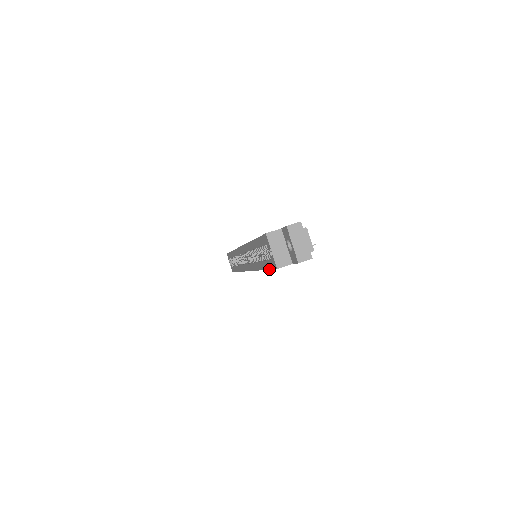
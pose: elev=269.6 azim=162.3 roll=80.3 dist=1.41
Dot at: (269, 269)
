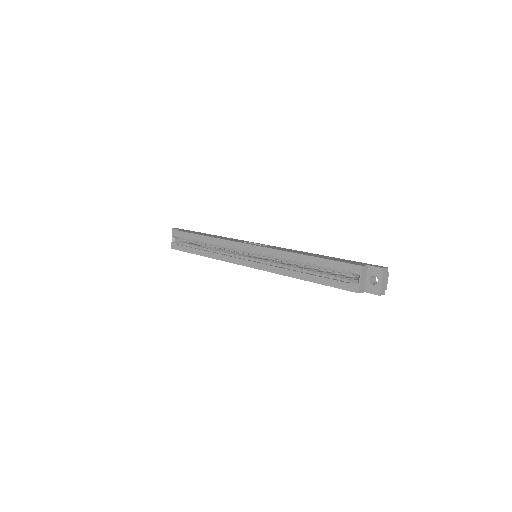
Dot at: occluded
